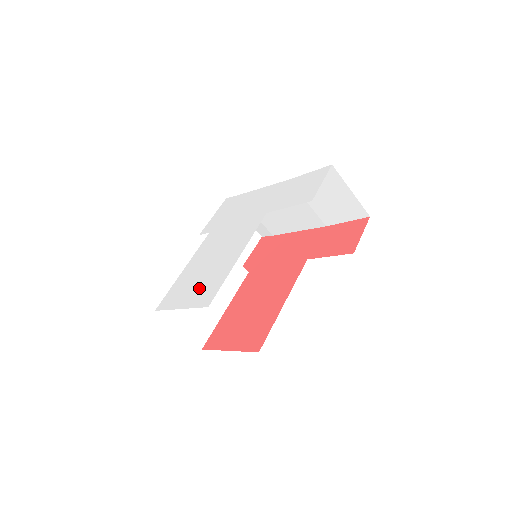
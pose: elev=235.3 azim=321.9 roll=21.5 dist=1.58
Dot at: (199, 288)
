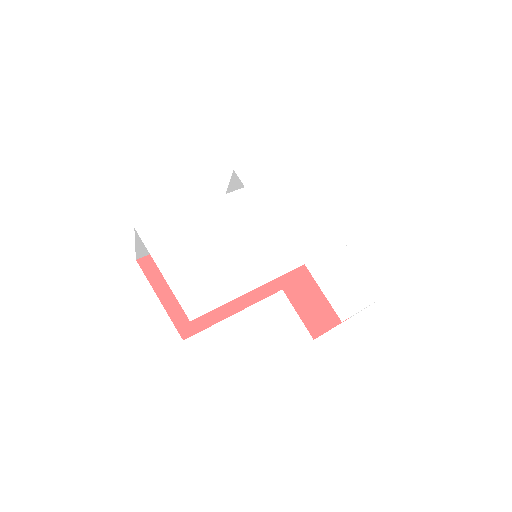
Dot at: (195, 273)
